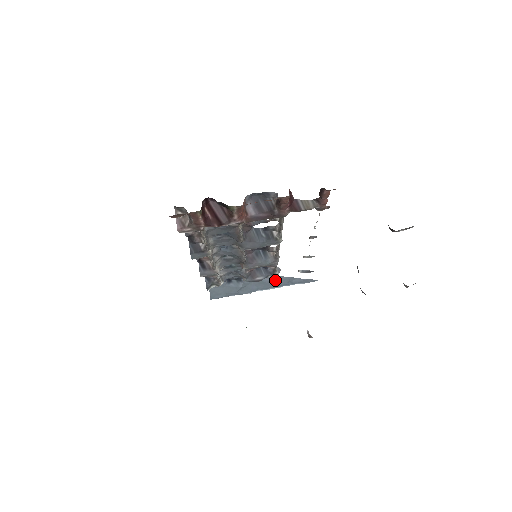
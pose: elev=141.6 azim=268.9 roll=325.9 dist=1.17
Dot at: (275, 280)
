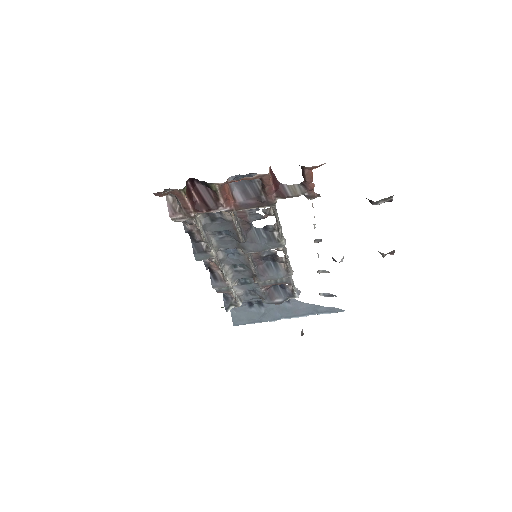
Dot at: (298, 307)
